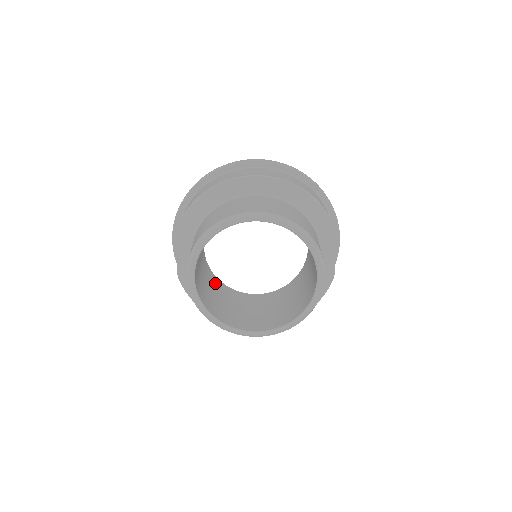
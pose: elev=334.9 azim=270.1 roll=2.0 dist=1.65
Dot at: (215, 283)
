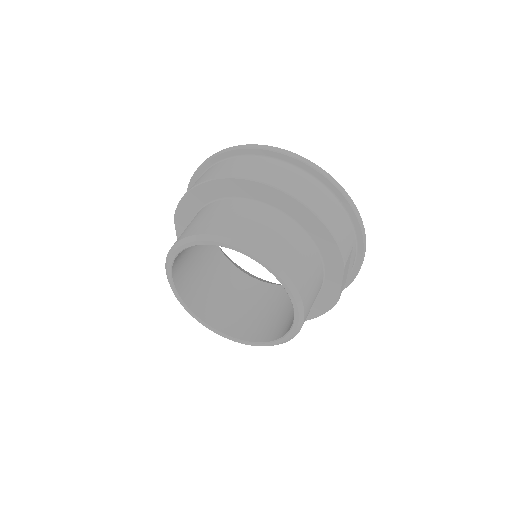
Dot at: (219, 265)
